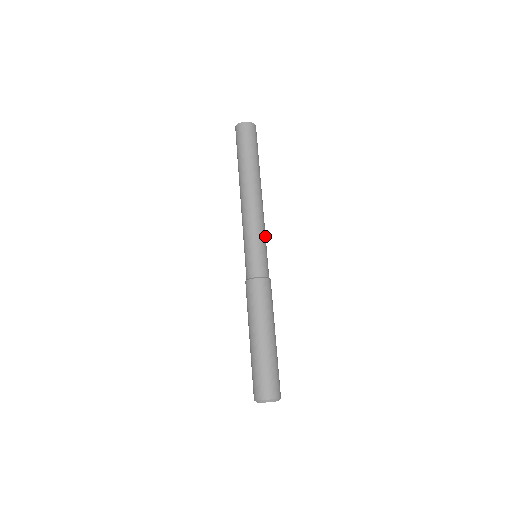
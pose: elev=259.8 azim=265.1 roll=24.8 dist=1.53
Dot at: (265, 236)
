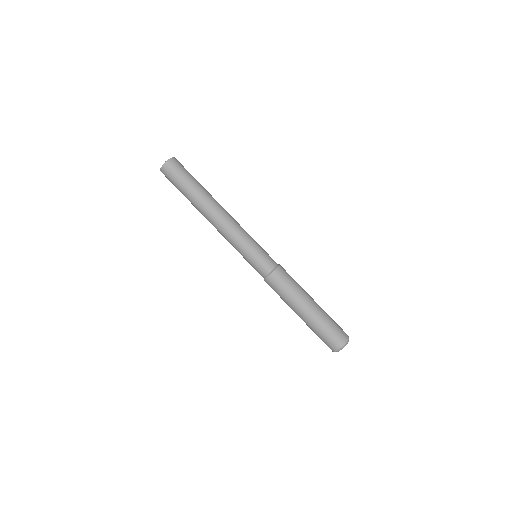
Dot at: (251, 237)
